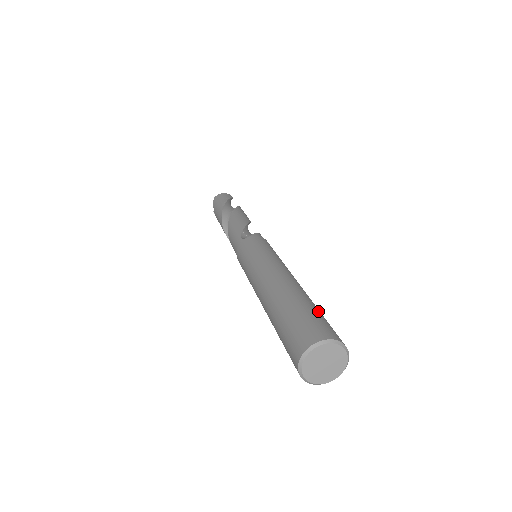
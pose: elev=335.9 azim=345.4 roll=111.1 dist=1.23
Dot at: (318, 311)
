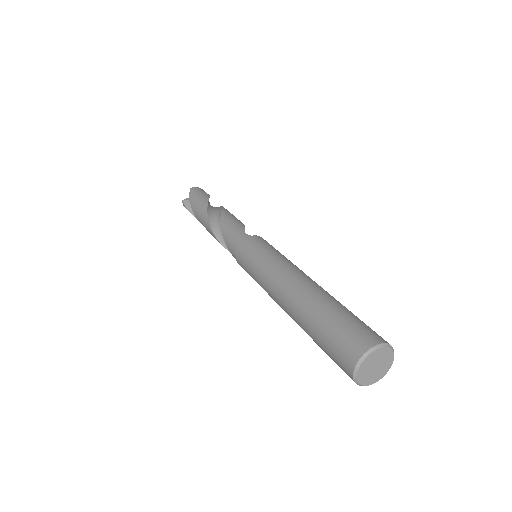
Dot at: occluded
